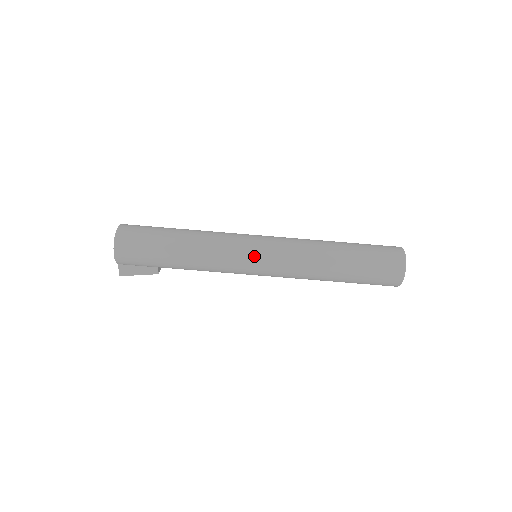
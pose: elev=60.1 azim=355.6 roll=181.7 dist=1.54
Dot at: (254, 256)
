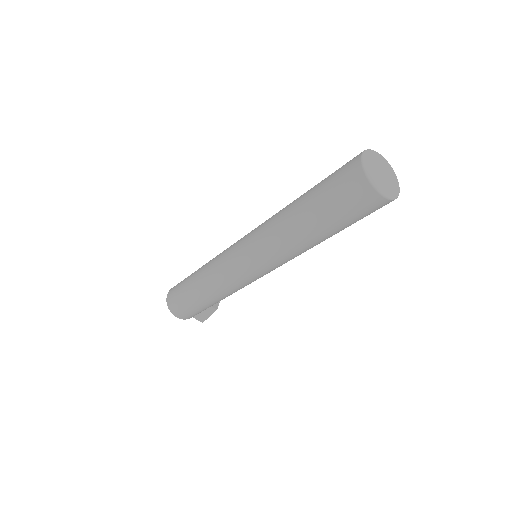
Dot at: (242, 266)
